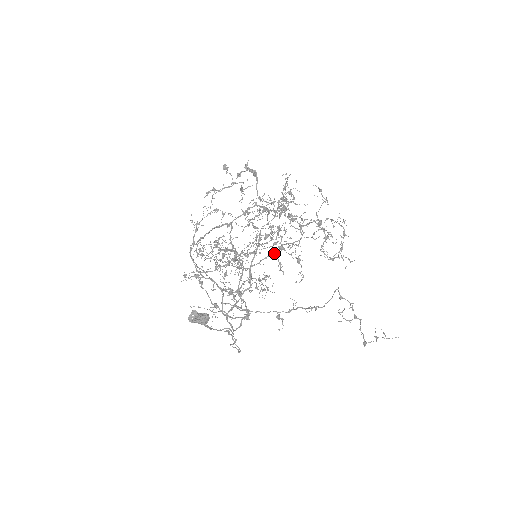
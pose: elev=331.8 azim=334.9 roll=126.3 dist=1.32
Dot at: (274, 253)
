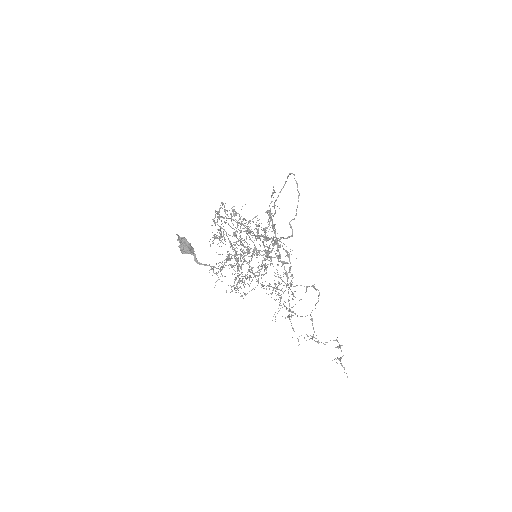
Dot at: (287, 251)
